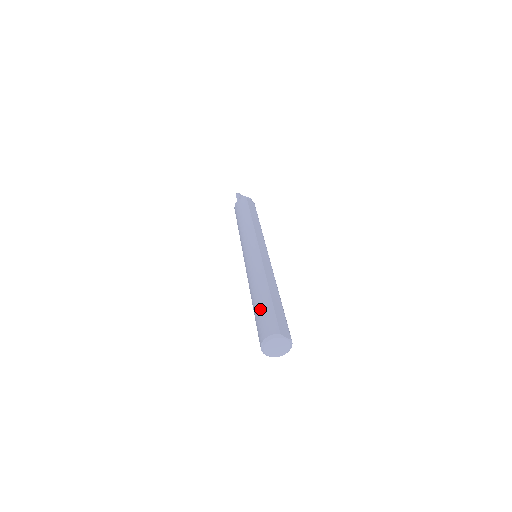
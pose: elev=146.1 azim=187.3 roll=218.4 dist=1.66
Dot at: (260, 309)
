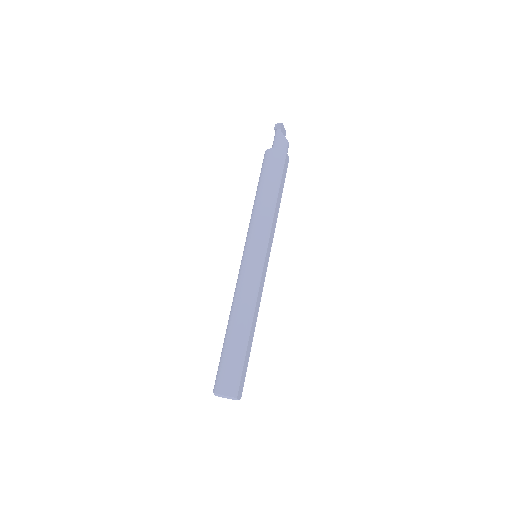
Dot at: (233, 355)
